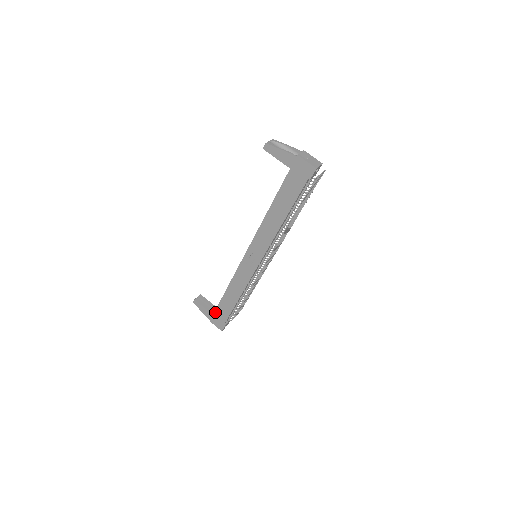
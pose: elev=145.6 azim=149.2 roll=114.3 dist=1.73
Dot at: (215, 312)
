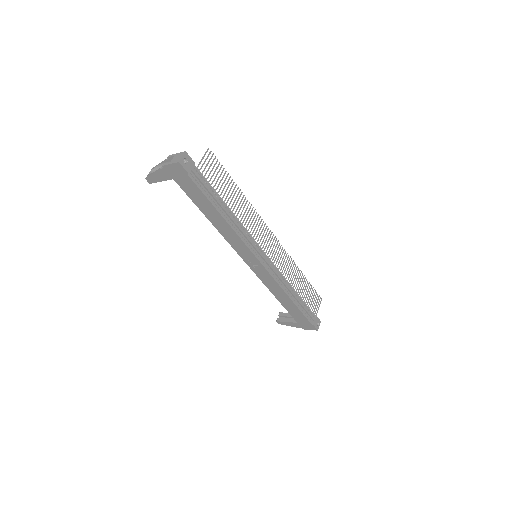
Dot at: (295, 320)
